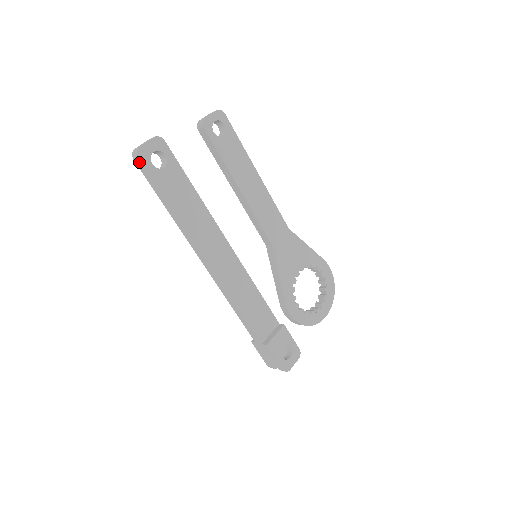
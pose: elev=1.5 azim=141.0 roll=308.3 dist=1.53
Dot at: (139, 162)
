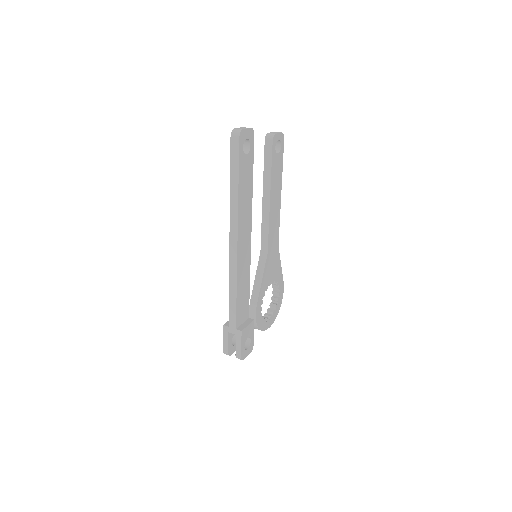
Dot at: (236, 140)
